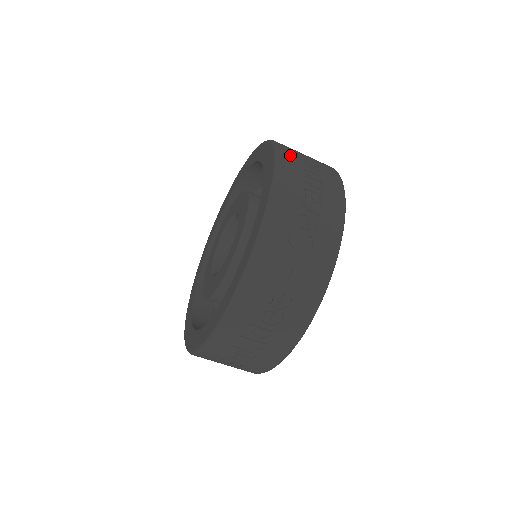
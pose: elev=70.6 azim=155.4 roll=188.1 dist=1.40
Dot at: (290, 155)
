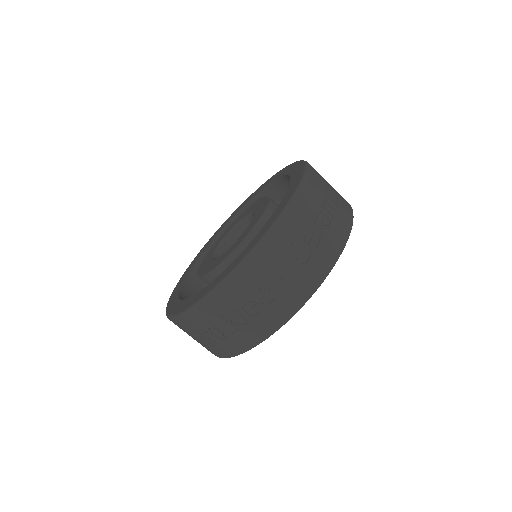
Dot at: (317, 178)
